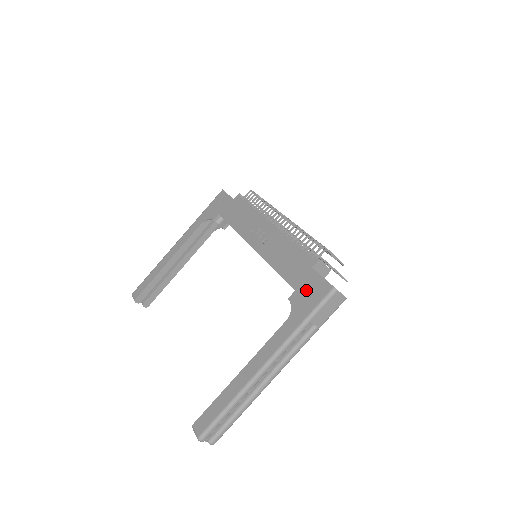
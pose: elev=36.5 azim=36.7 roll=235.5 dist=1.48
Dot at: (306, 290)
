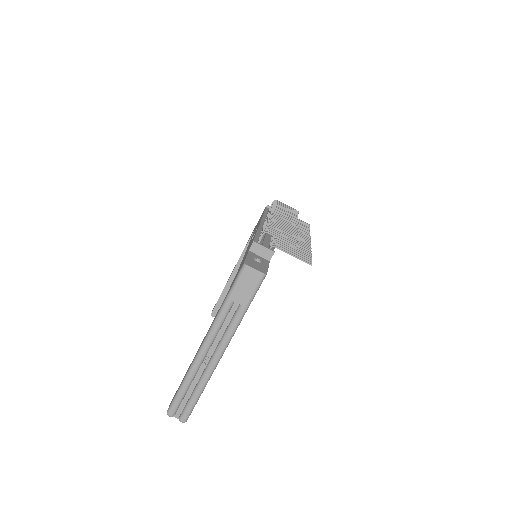
Dot at: occluded
